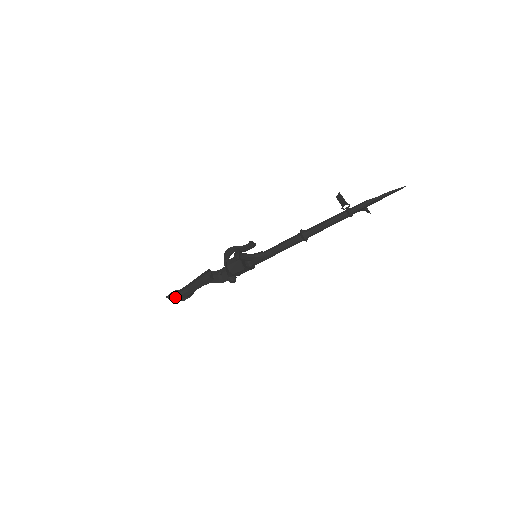
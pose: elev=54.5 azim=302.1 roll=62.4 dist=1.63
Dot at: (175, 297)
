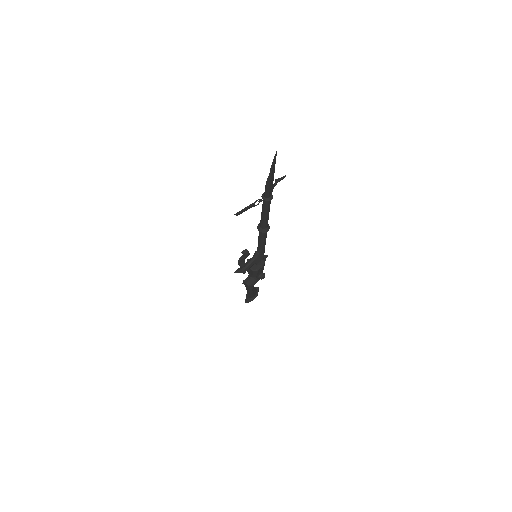
Dot at: (249, 300)
